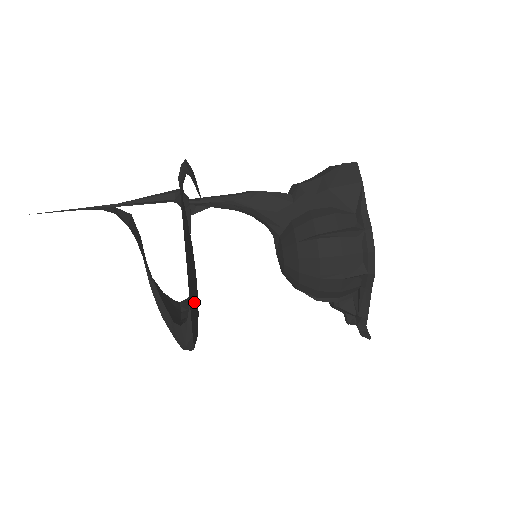
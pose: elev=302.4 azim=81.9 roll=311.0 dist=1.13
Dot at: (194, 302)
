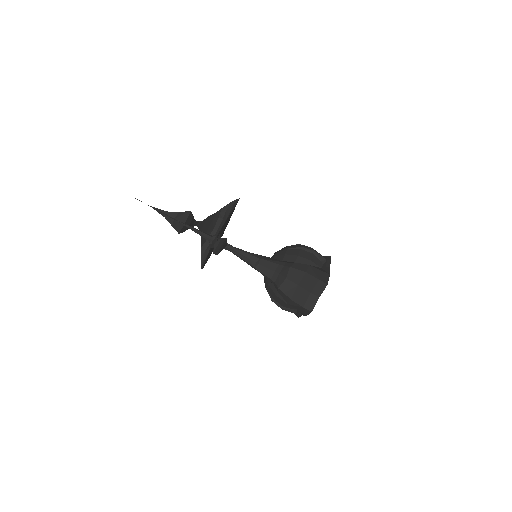
Dot at: occluded
